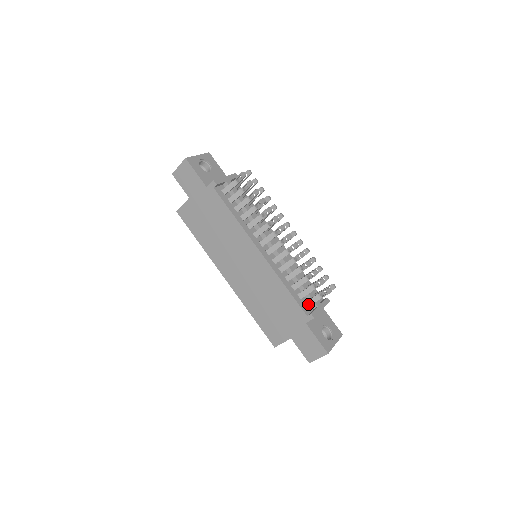
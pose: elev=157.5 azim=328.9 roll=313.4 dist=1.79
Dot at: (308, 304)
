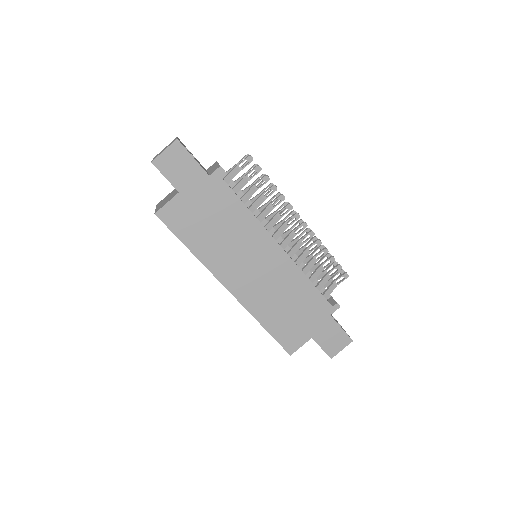
Dot at: (327, 295)
